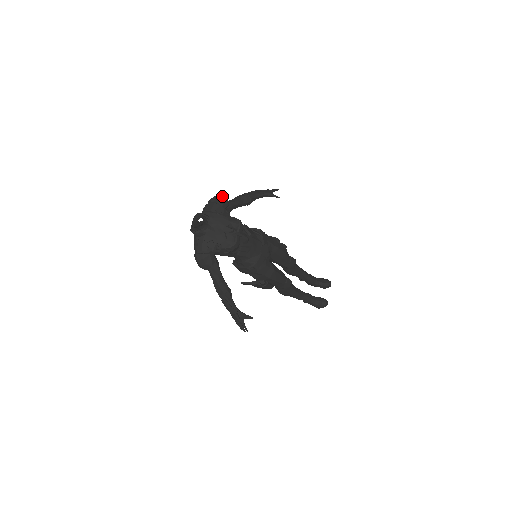
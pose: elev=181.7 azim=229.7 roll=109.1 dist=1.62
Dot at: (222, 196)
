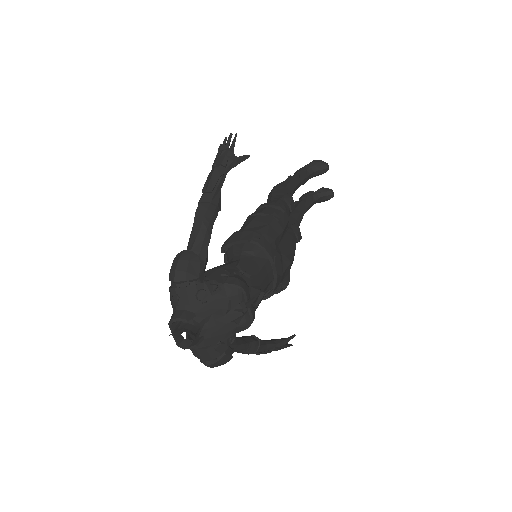
Dot at: (185, 258)
